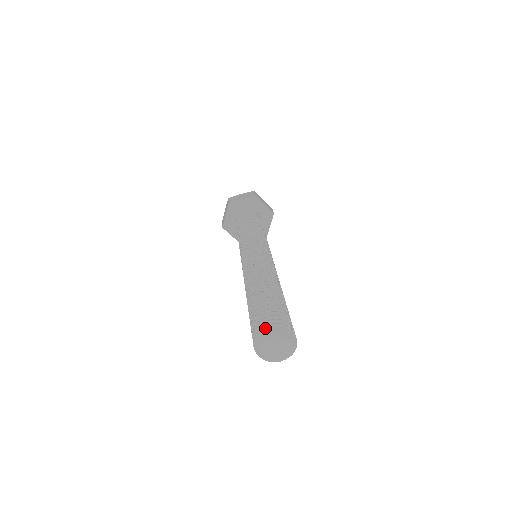
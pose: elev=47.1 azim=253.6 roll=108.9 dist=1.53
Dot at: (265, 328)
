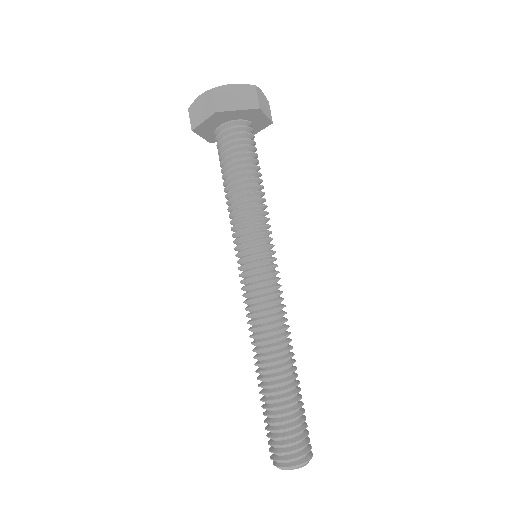
Dot at: occluded
